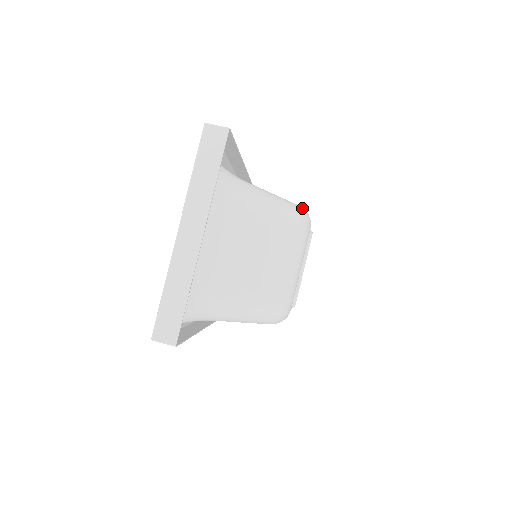
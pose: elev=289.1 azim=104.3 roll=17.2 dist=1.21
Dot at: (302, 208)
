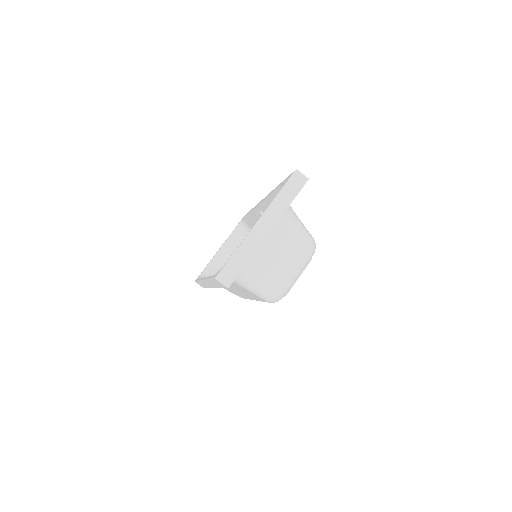
Dot at: (314, 240)
